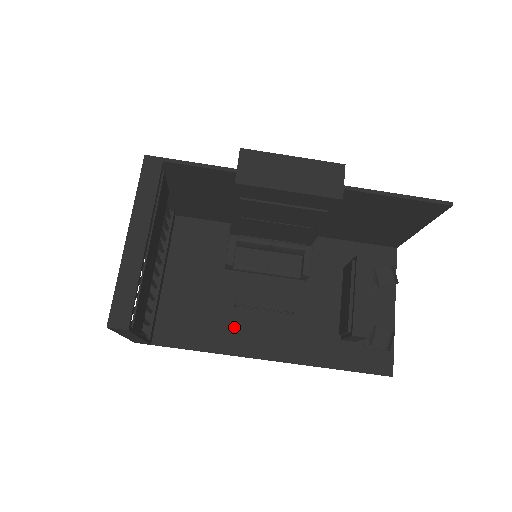
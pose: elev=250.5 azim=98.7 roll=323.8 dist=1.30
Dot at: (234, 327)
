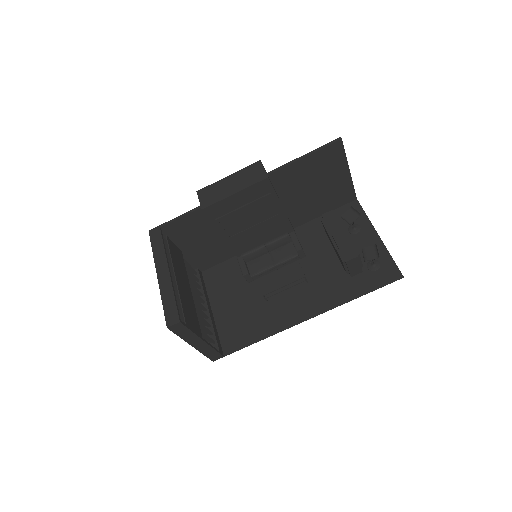
Dot at: (273, 313)
